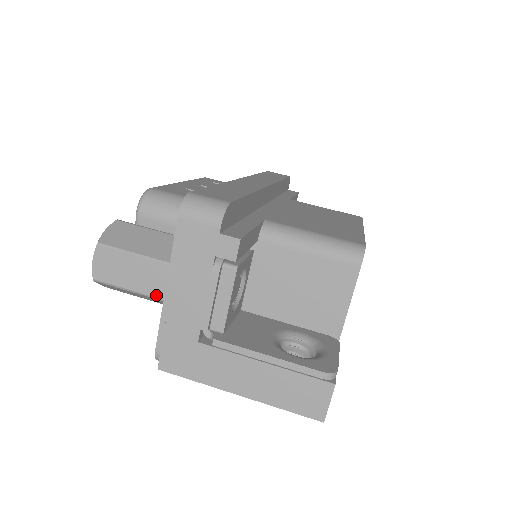
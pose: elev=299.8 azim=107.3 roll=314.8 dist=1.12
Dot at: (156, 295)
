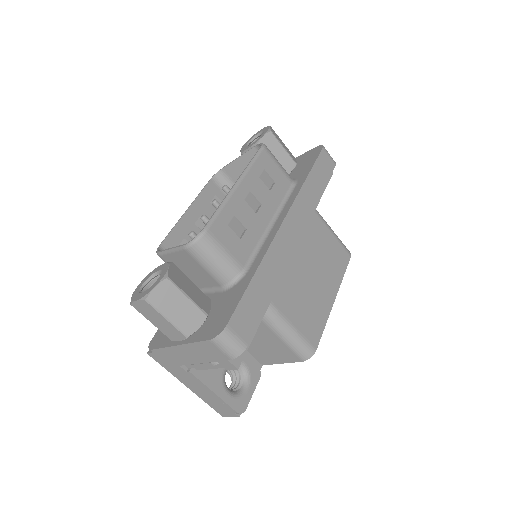
Dot at: (168, 337)
